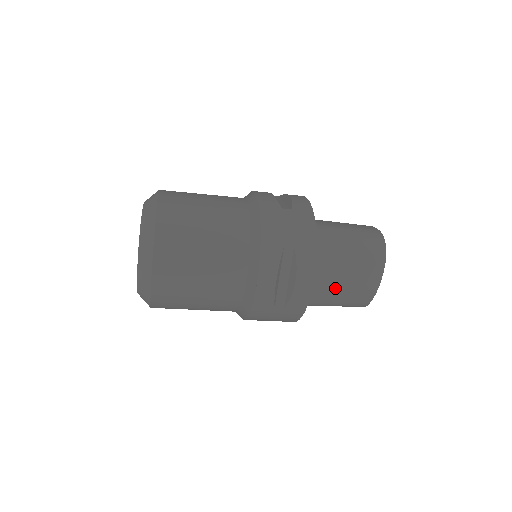
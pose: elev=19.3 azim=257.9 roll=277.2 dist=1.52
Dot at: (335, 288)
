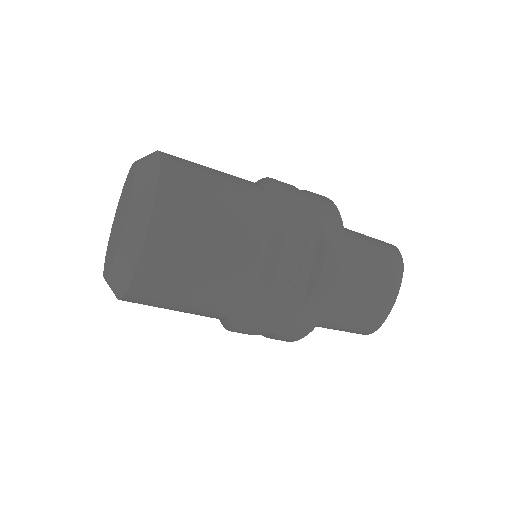
Dot at: (351, 297)
